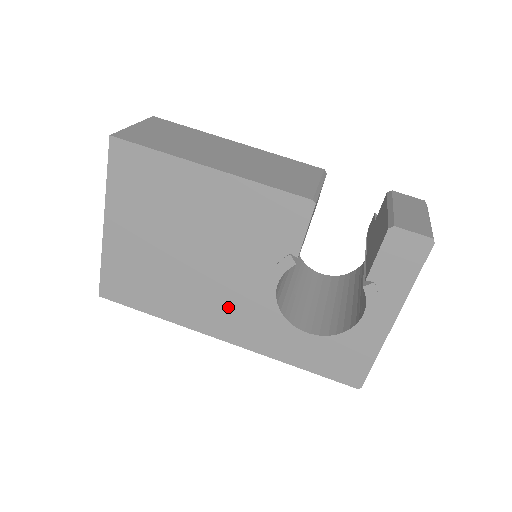
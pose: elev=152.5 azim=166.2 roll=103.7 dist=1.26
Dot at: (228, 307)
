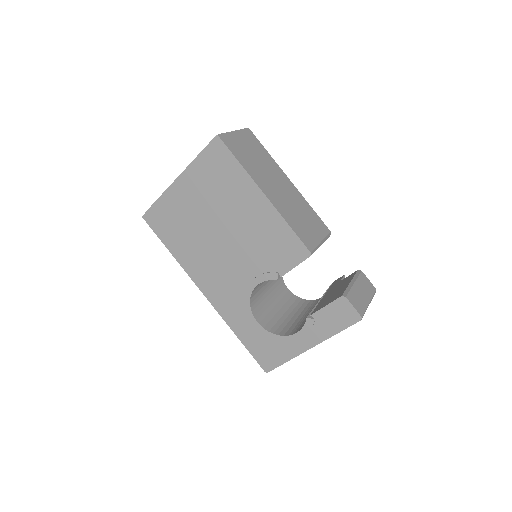
Dot at: (220, 277)
